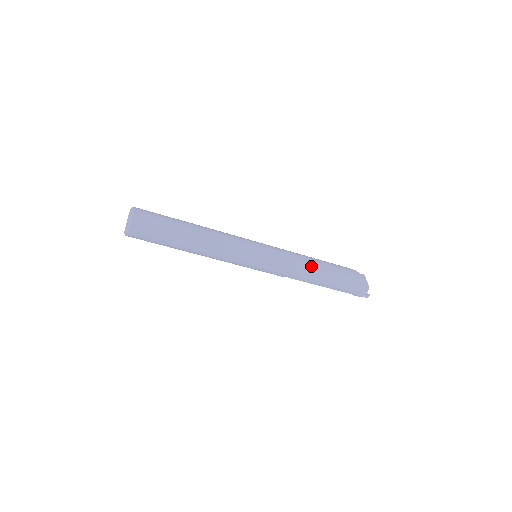
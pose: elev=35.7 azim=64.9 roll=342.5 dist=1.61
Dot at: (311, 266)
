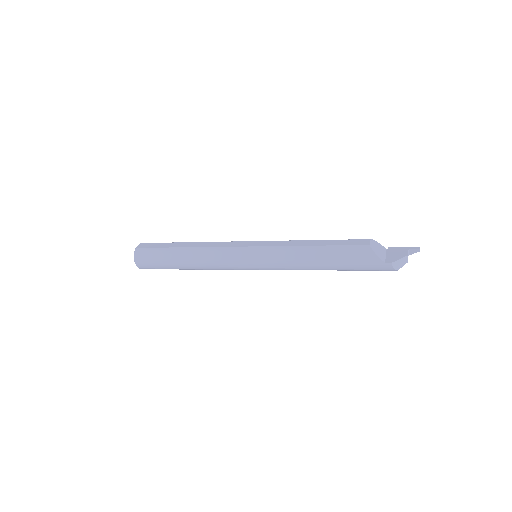
Dot at: (313, 269)
